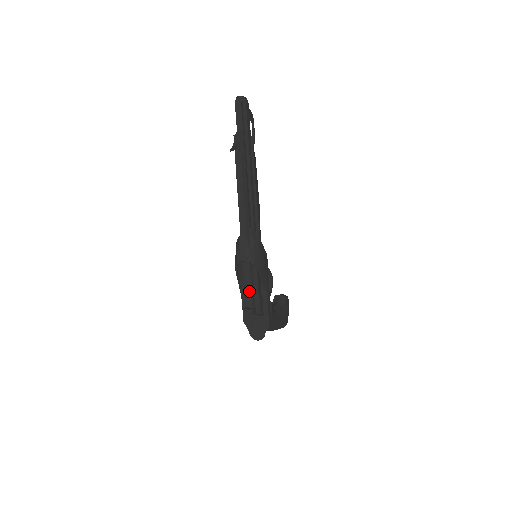
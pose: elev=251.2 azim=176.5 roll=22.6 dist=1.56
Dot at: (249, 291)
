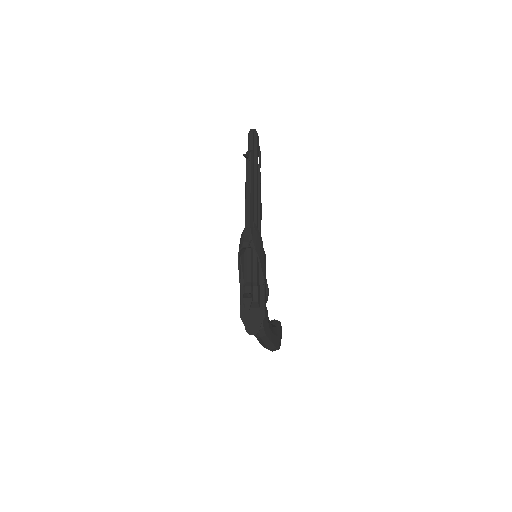
Dot at: (249, 278)
